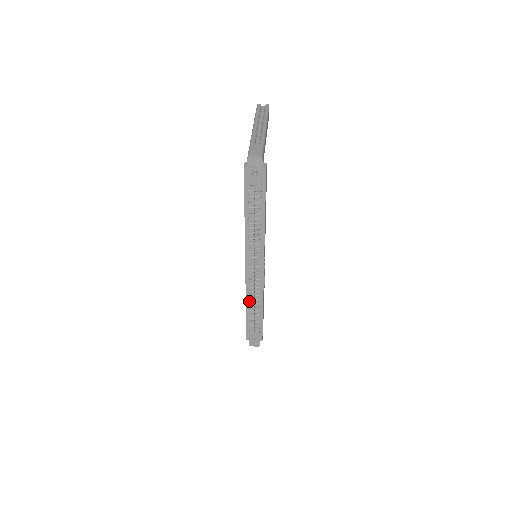
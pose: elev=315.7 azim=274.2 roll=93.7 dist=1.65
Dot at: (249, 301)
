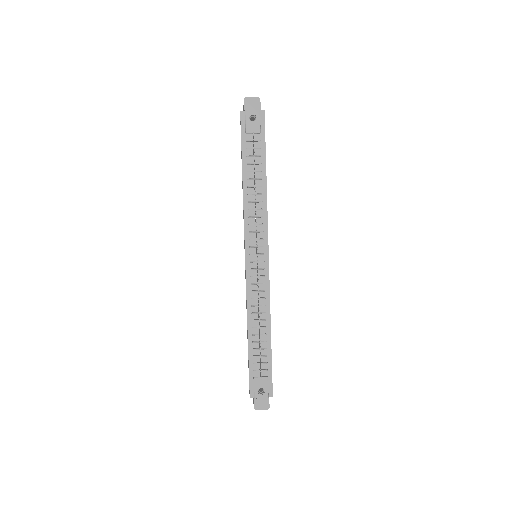
Dot at: (251, 318)
